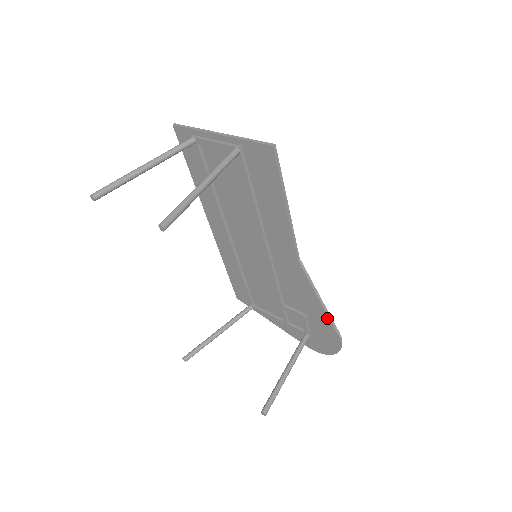
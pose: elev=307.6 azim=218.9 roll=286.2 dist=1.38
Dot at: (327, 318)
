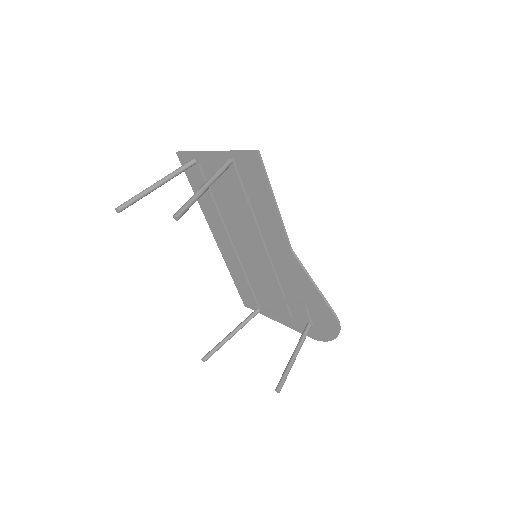
Dot at: (323, 302)
